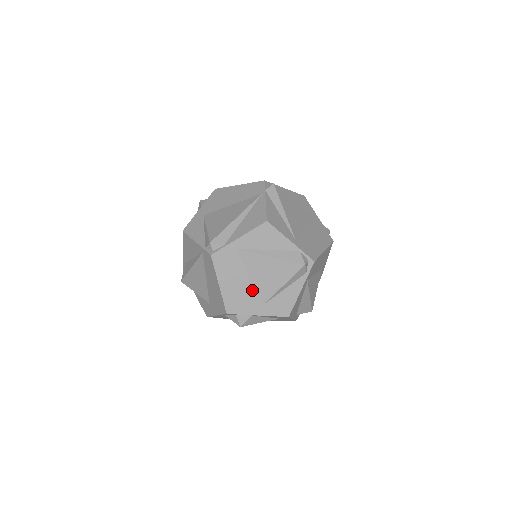
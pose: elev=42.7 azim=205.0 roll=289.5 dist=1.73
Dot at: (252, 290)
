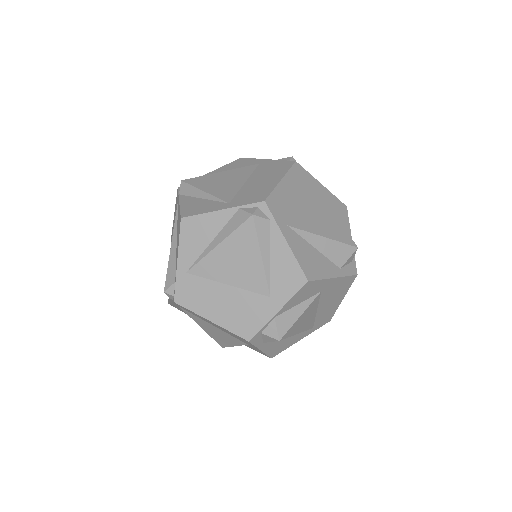
Dot at: (243, 294)
